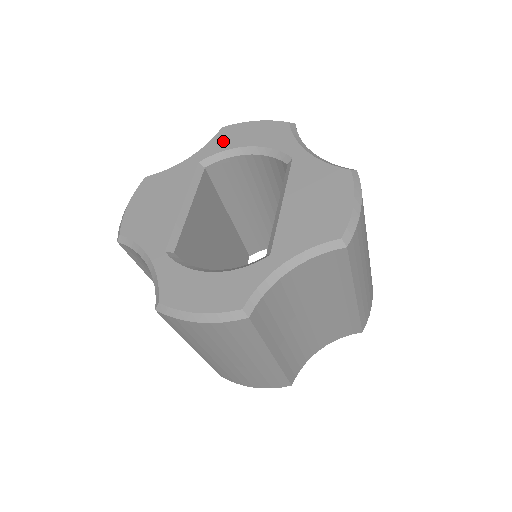
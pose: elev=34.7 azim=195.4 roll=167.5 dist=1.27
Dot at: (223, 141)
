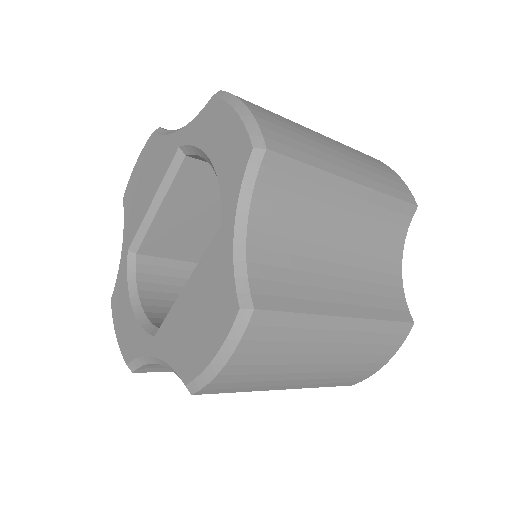
Dot at: (202, 127)
